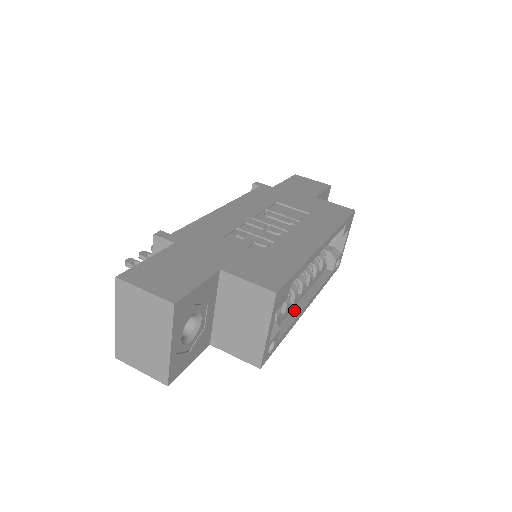
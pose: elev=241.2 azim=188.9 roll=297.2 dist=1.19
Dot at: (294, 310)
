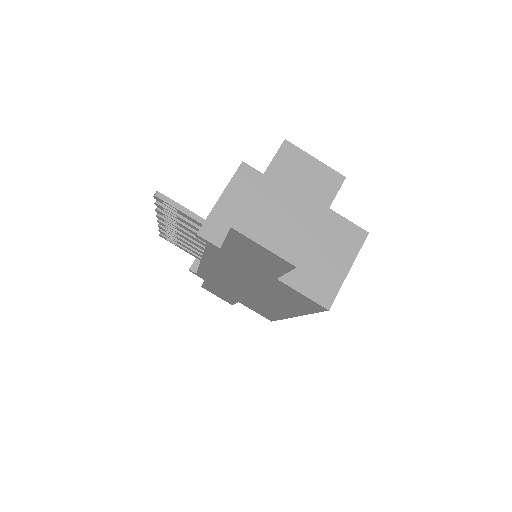
Dot at: occluded
